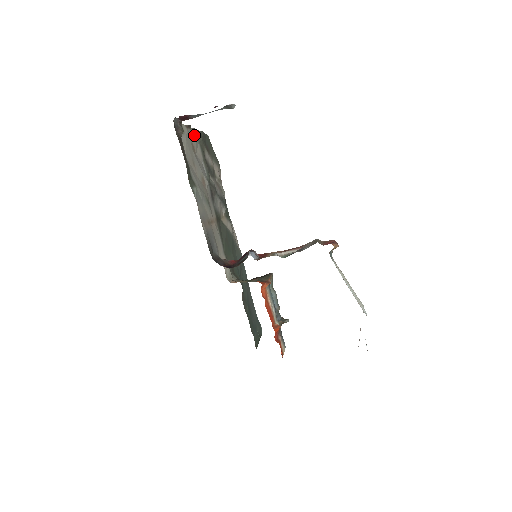
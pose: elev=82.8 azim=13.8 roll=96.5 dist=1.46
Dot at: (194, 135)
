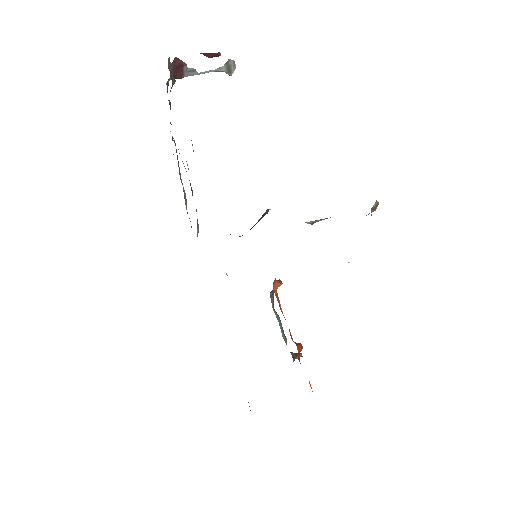
Dot at: occluded
